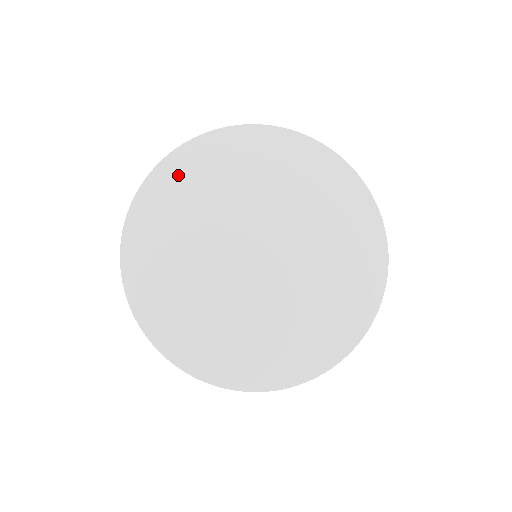
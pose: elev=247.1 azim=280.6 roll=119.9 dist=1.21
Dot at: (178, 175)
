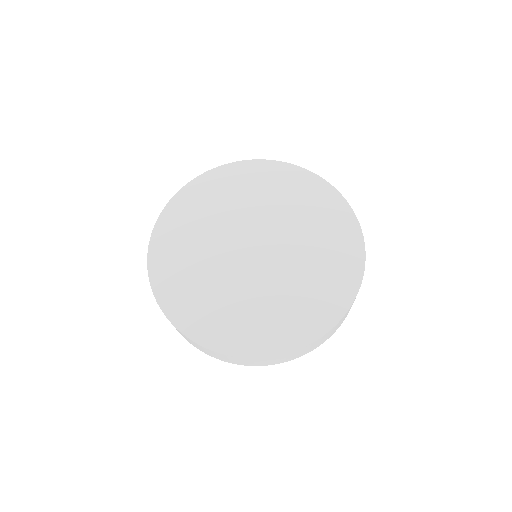
Dot at: (180, 212)
